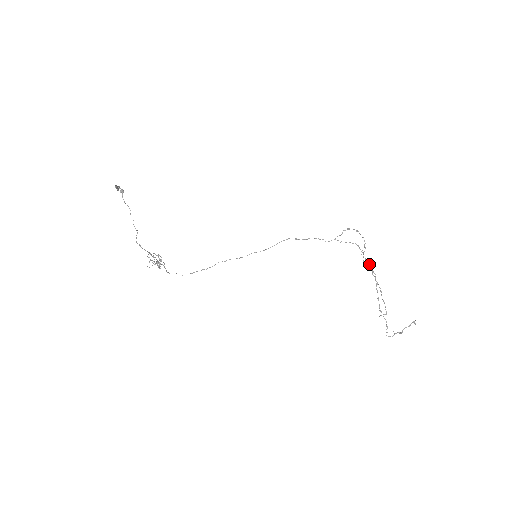
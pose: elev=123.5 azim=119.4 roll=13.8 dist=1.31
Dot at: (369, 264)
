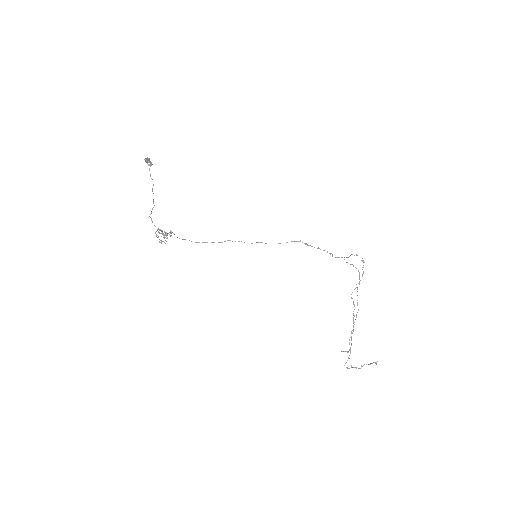
Dot at: occluded
